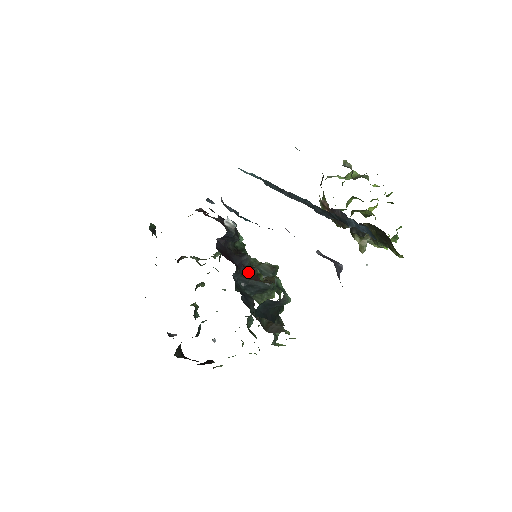
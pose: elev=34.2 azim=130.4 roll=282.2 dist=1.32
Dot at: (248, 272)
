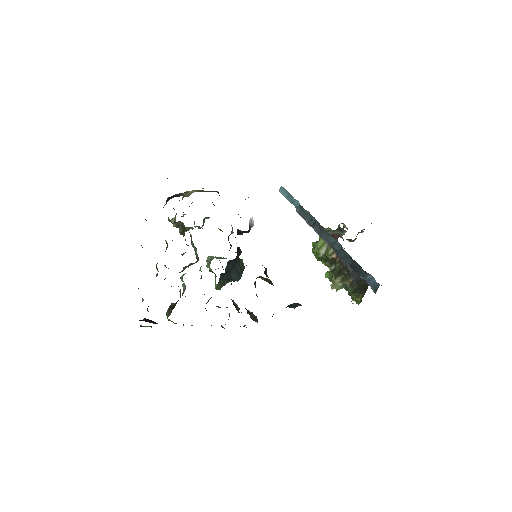
Dot at: (265, 271)
